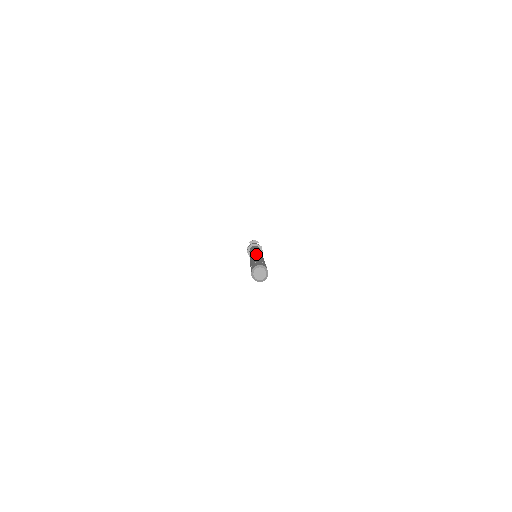
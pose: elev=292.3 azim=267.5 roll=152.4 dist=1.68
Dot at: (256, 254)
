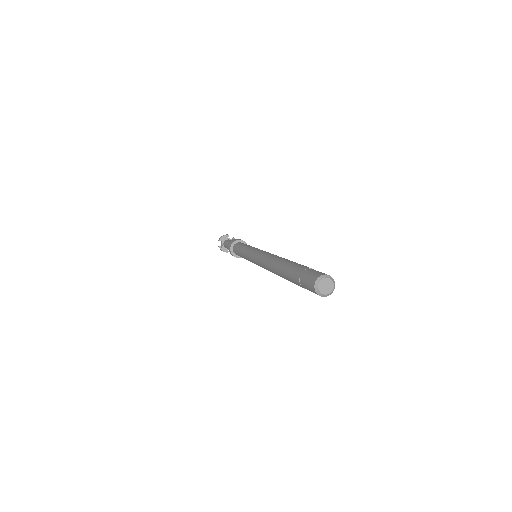
Dot at: (271, 257)
